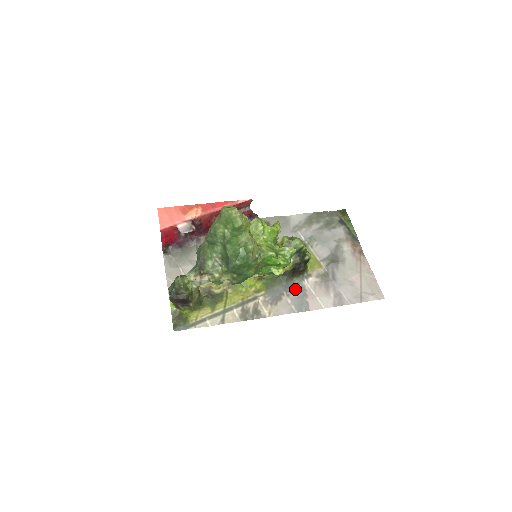
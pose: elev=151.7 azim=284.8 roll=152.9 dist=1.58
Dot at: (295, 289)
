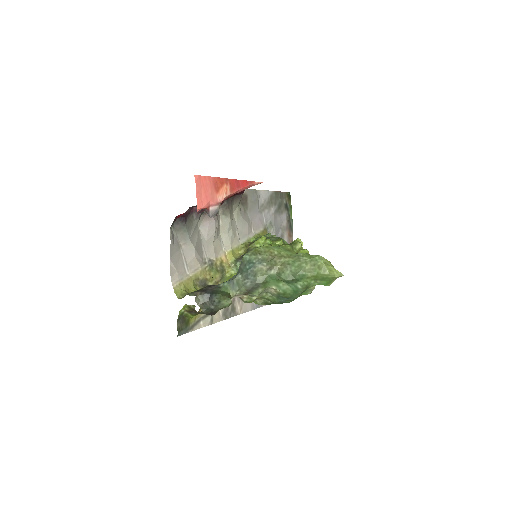
Dot at: occluded
